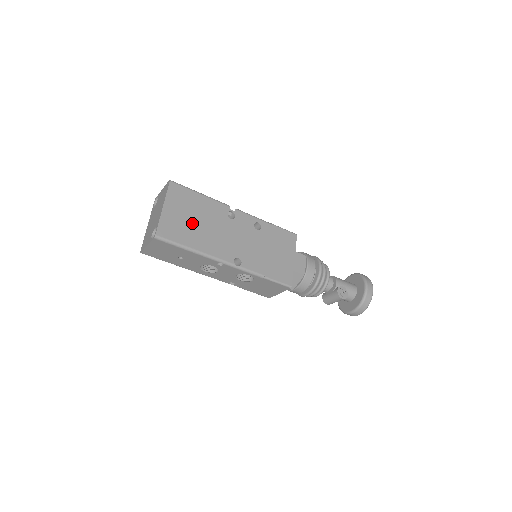
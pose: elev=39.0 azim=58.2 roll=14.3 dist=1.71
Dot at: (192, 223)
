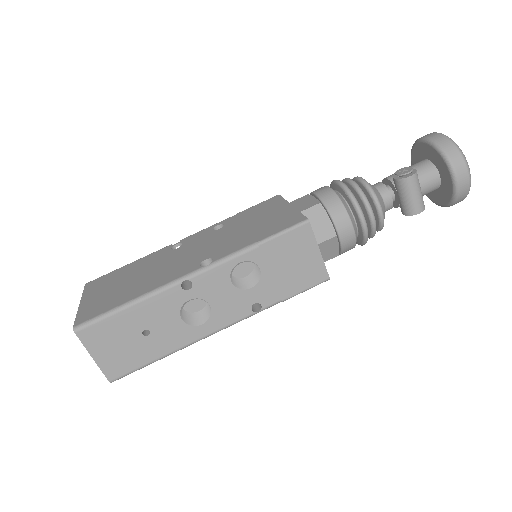
Dot at: (124, 286)
